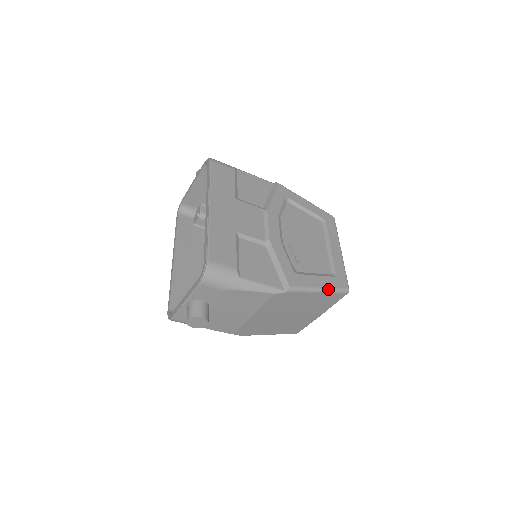
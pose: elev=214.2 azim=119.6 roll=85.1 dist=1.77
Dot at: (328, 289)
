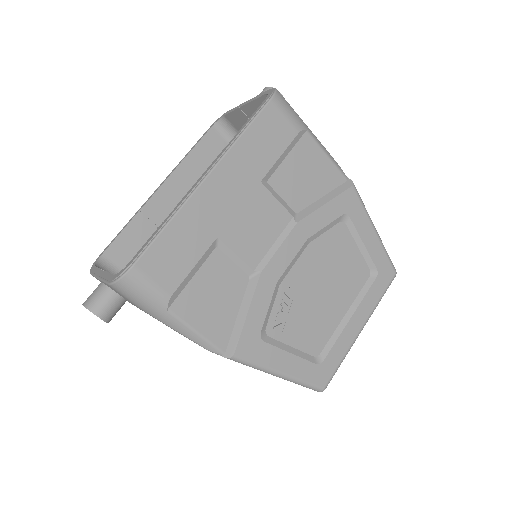
Dot at: (292, 378)
